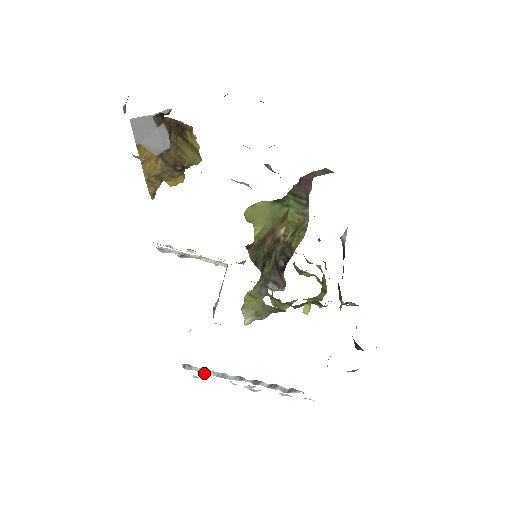
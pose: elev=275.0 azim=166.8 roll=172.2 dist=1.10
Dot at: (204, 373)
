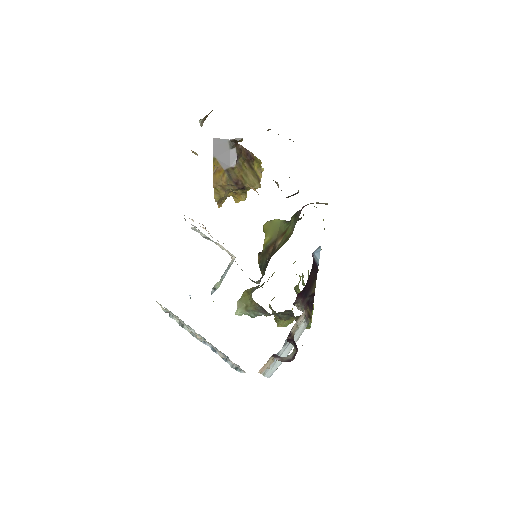
Dot at: (181, 326)
